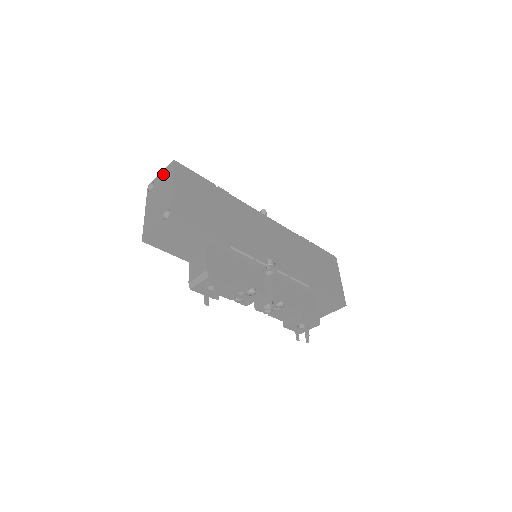
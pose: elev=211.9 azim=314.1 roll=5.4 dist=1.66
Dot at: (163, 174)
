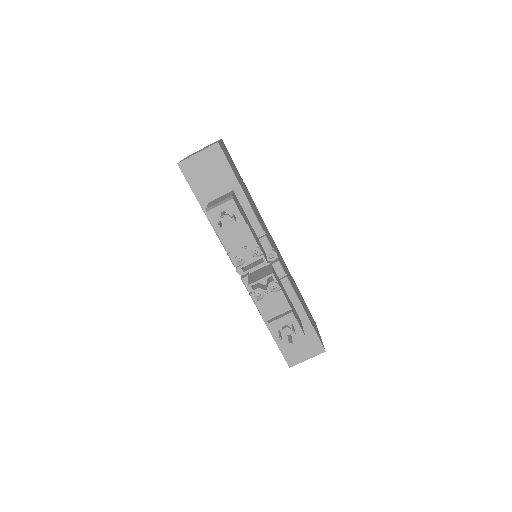
Dot at: (208, 145)
